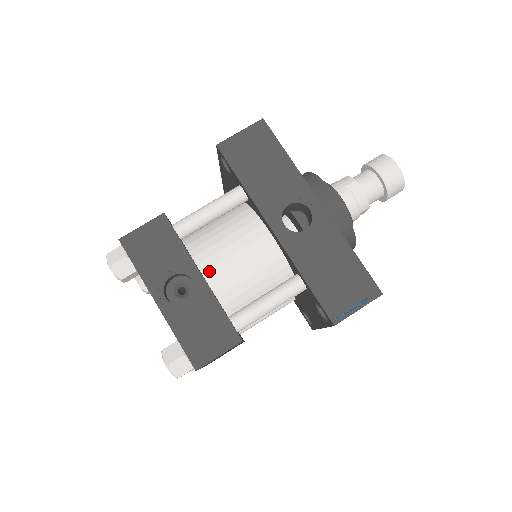
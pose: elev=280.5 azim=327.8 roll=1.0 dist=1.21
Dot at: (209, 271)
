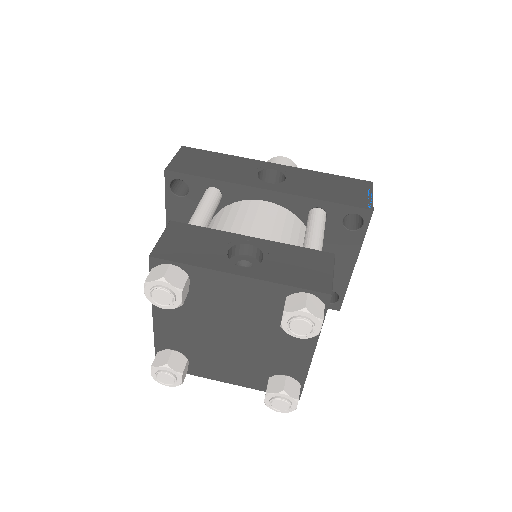
Dot at: occluded
